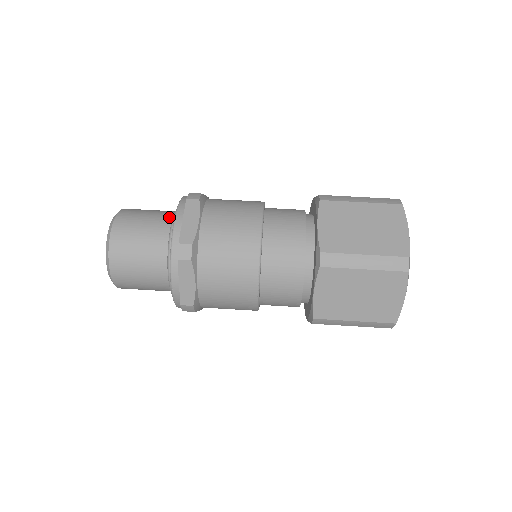
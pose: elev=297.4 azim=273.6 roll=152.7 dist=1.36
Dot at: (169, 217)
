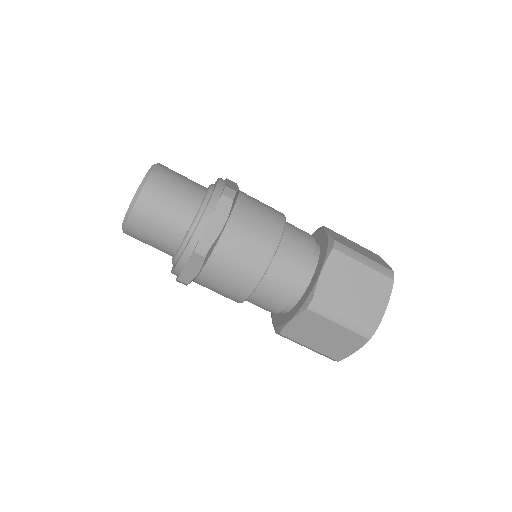
Dot at: (198, 198)
